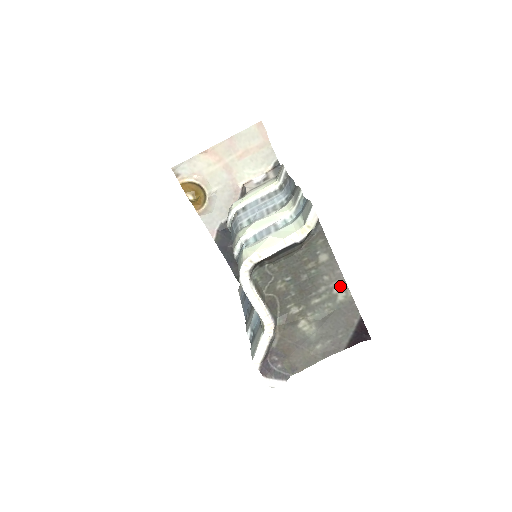
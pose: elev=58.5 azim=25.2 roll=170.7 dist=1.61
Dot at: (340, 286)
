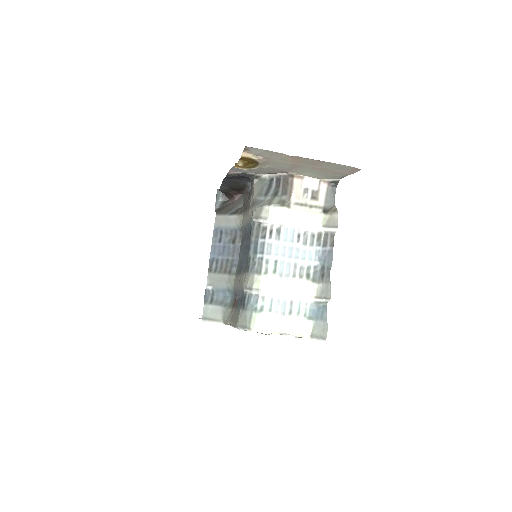
Dot at: occluded
